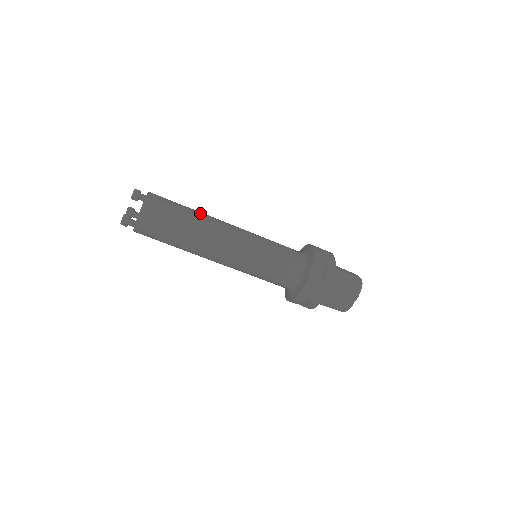
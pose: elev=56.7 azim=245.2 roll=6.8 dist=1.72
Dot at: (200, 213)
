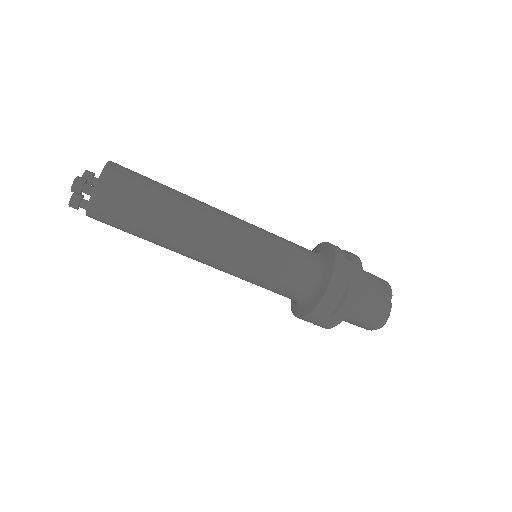
Dot at: occluded
